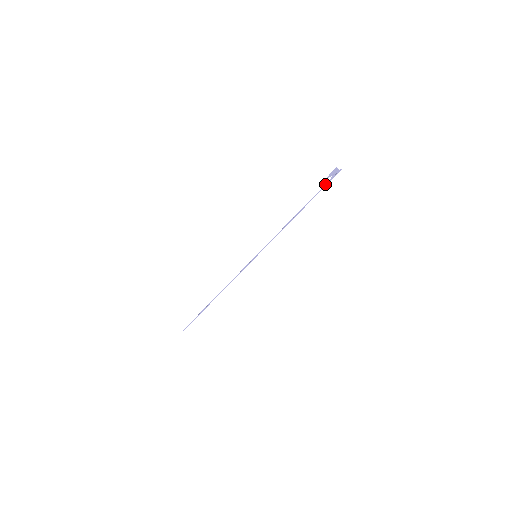
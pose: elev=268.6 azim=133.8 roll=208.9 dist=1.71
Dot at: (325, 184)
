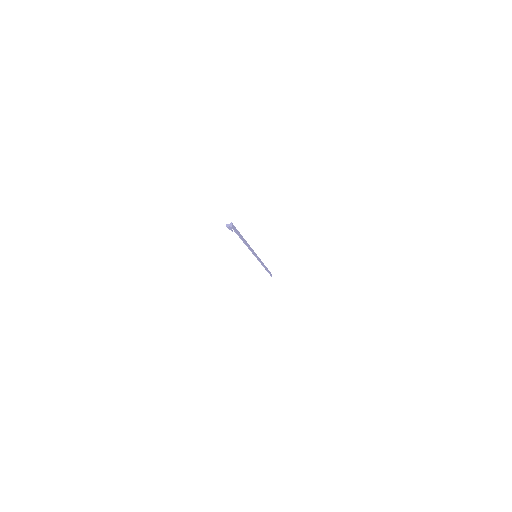
Dot at: occluded
